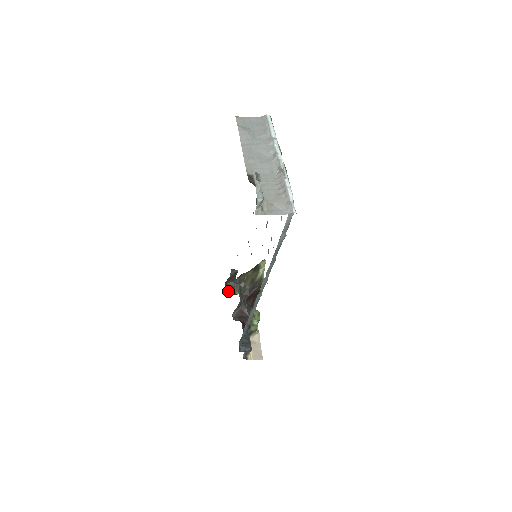
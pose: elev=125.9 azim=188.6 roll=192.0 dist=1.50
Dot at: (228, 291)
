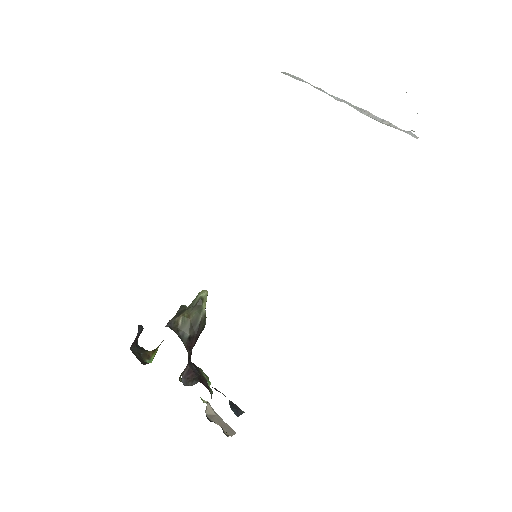
Dot at: (139, 359)
